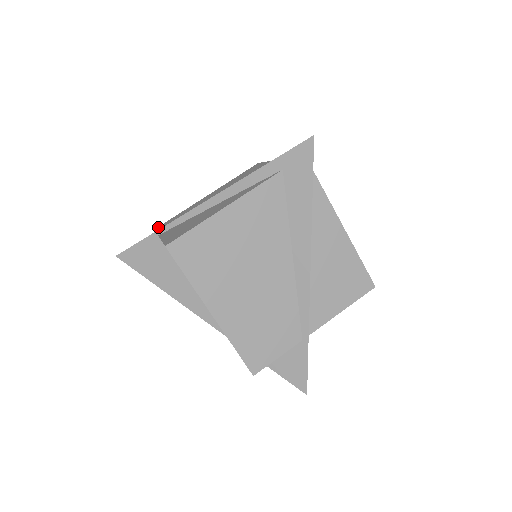
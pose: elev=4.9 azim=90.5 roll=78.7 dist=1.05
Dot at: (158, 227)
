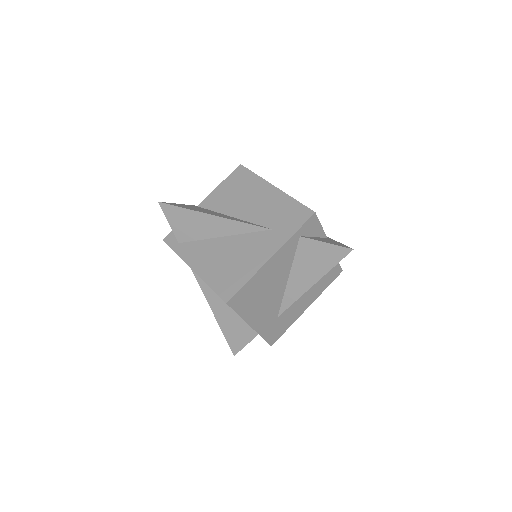
Dot at: occluded
